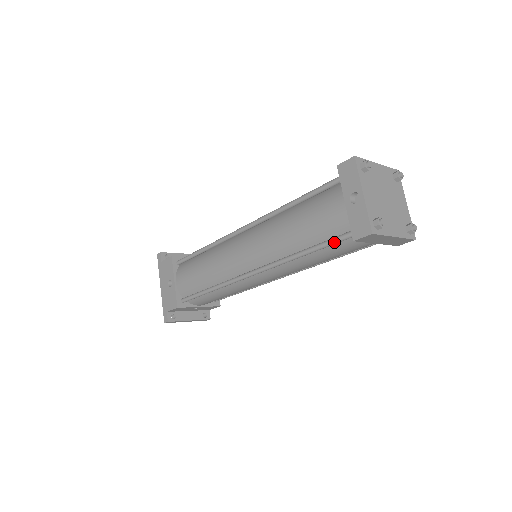
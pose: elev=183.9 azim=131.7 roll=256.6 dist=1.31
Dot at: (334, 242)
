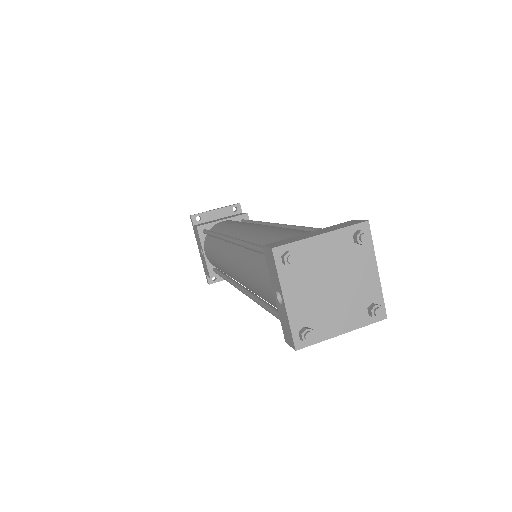
Dot at: occluded
